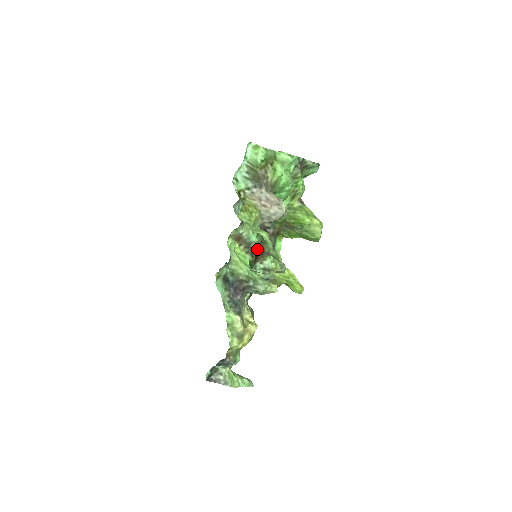
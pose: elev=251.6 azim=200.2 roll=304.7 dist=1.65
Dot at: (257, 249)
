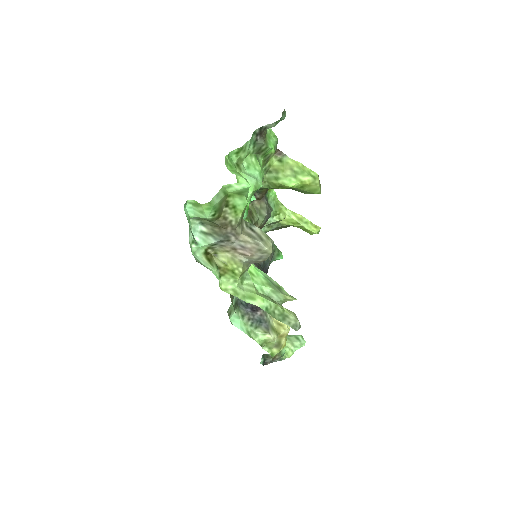
Dot at: occluded
